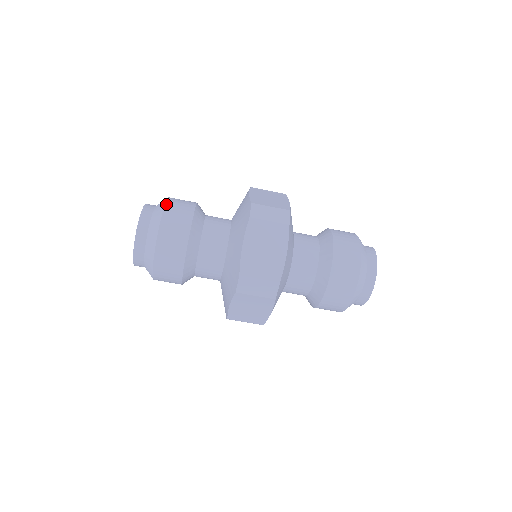
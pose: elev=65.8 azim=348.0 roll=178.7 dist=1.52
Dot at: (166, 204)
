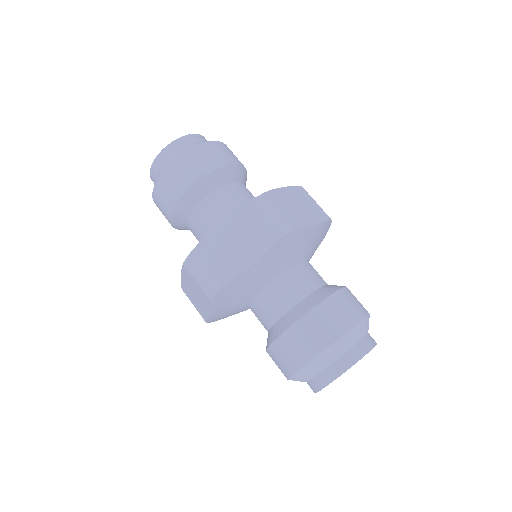
Dot at: (206, 143)
